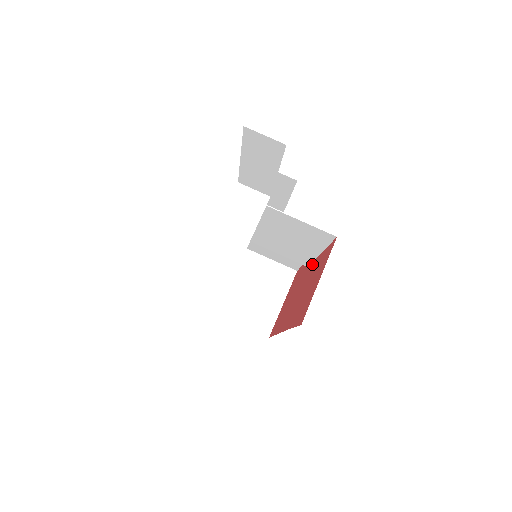
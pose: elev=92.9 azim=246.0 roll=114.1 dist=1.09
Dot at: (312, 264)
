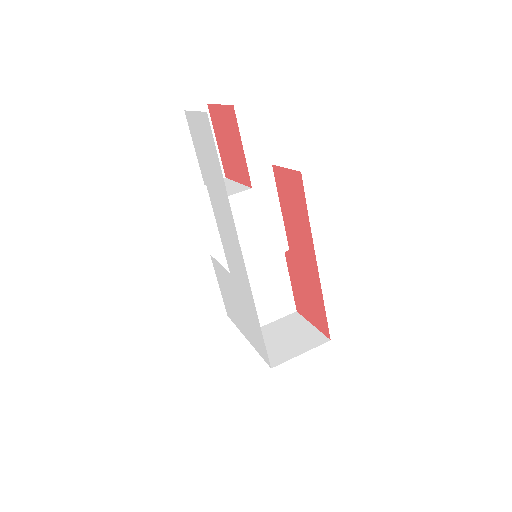
Dot at: (286, 230)
